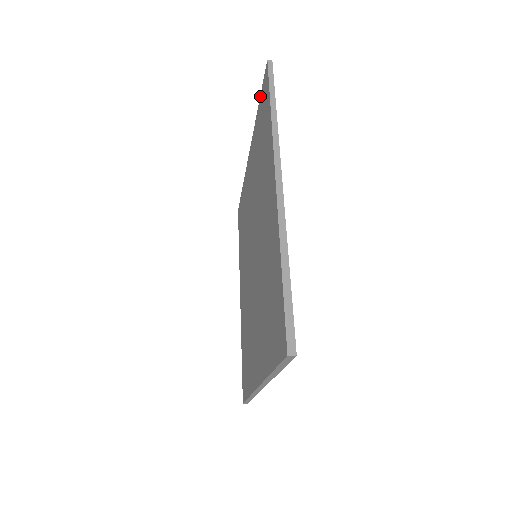
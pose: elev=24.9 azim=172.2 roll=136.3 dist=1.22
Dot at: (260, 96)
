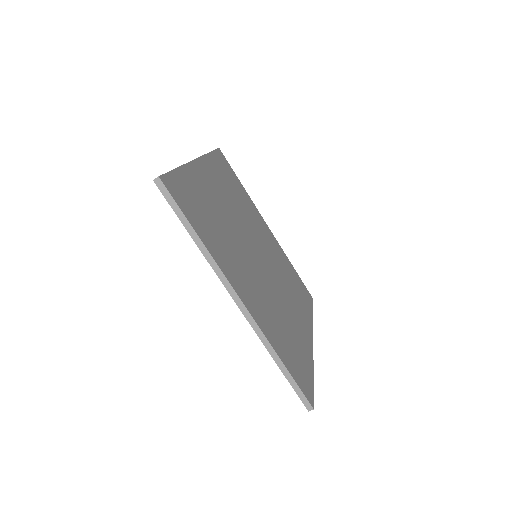
Dot at: occluded
